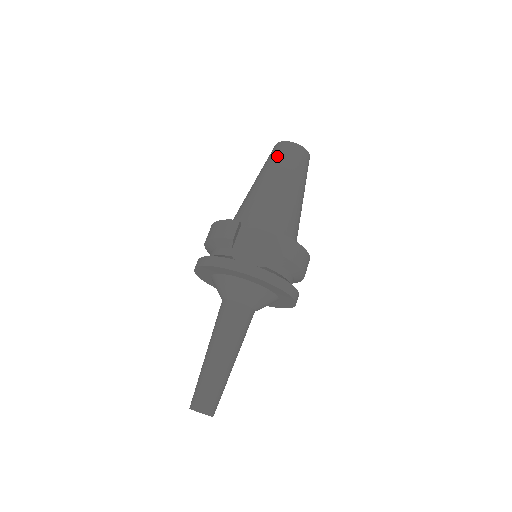
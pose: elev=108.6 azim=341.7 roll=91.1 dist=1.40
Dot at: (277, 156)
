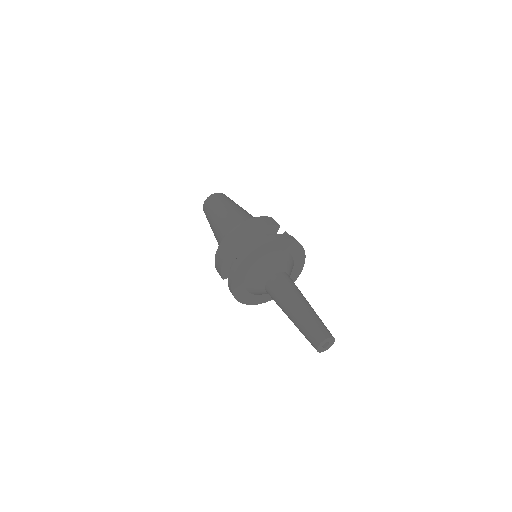
Dot at: (228, 198)
